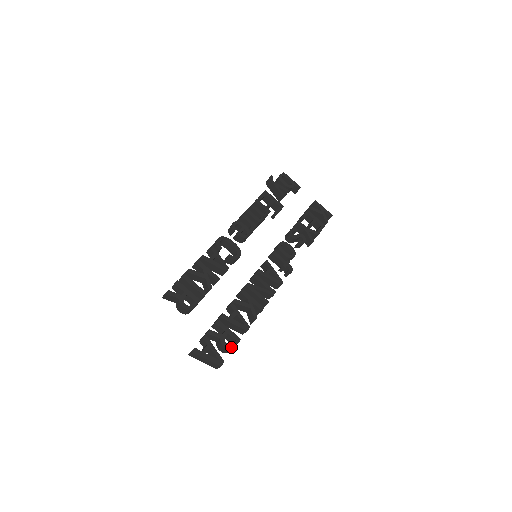
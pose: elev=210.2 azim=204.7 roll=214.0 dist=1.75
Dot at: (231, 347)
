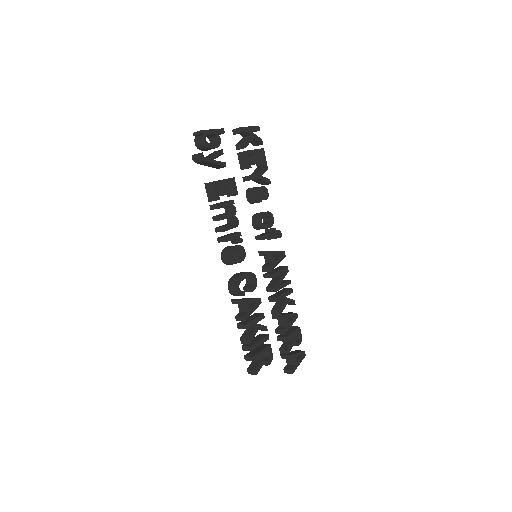
Dot at: (301, 339)
